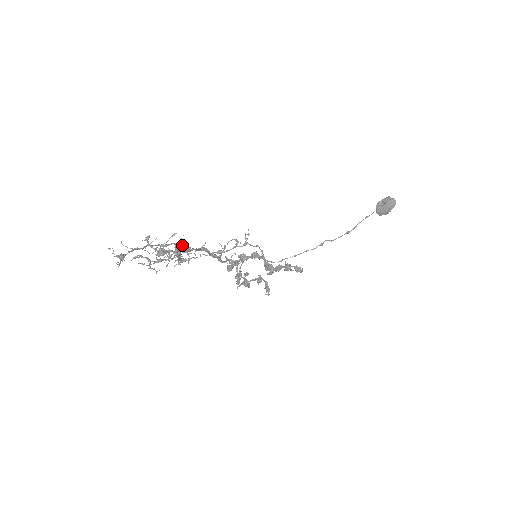
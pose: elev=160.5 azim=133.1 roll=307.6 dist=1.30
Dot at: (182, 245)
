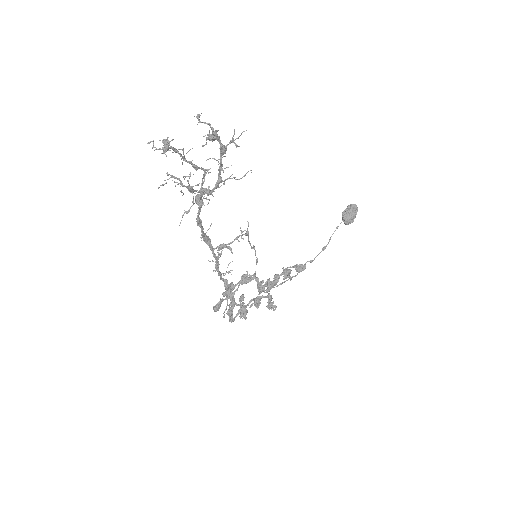
Dot at: (199, 201)
